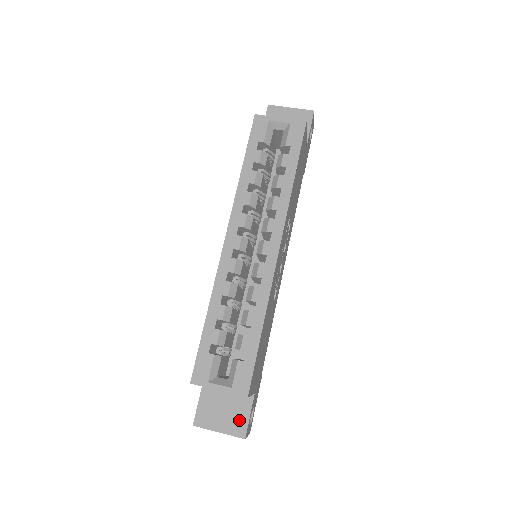
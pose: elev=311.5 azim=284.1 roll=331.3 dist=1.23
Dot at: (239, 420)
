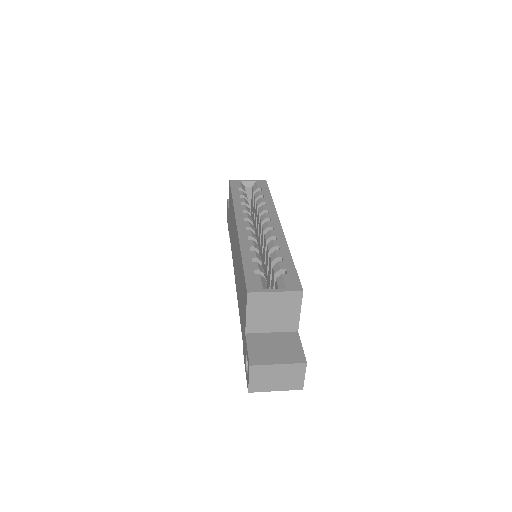
Dot at: (294, 351)
